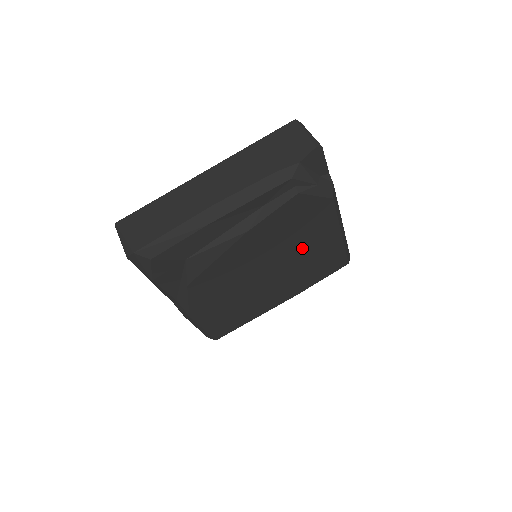
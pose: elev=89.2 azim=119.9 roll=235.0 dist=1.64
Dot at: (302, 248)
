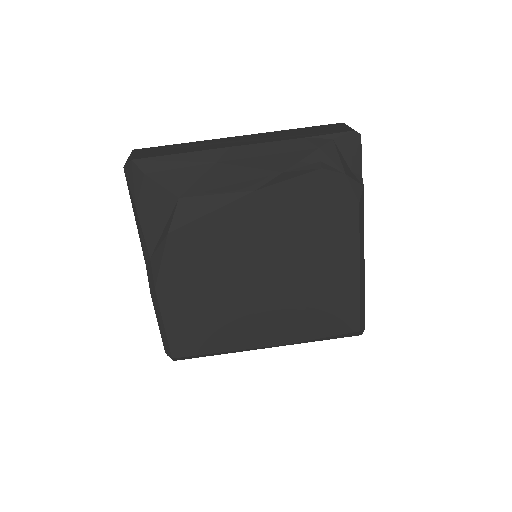
Dot at: (309, 262)
